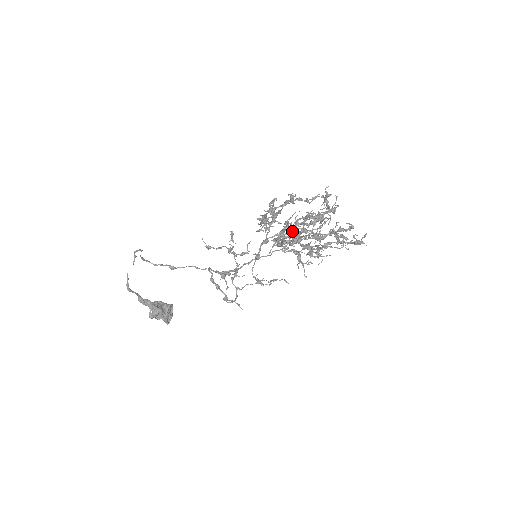
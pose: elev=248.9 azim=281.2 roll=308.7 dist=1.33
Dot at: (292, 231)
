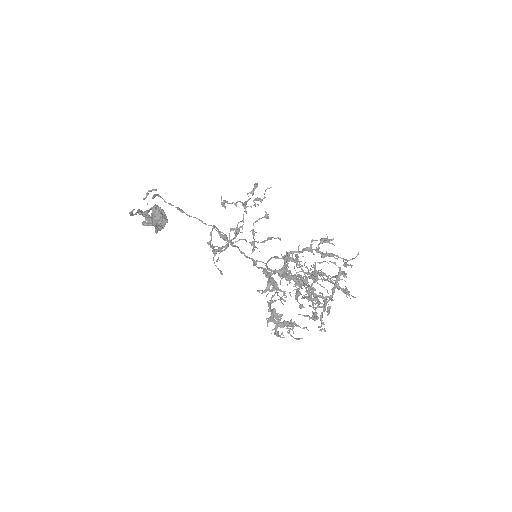
Dot at: occluded
